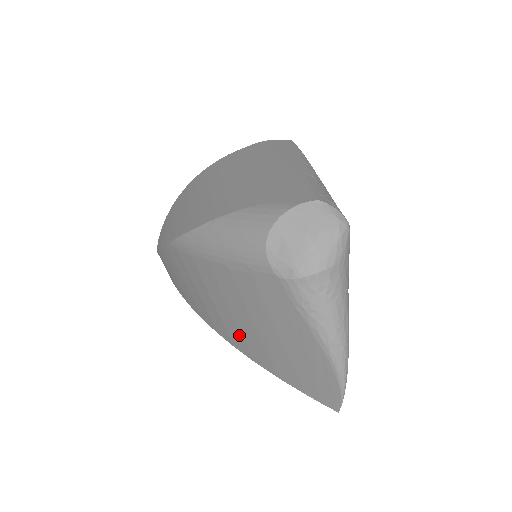
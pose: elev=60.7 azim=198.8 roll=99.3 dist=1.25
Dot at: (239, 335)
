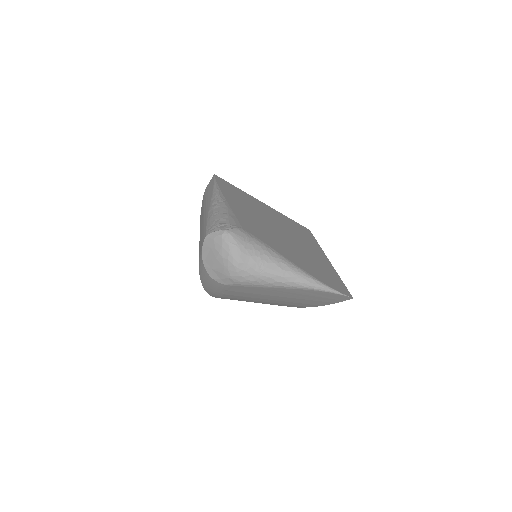
Dot at: occluded
